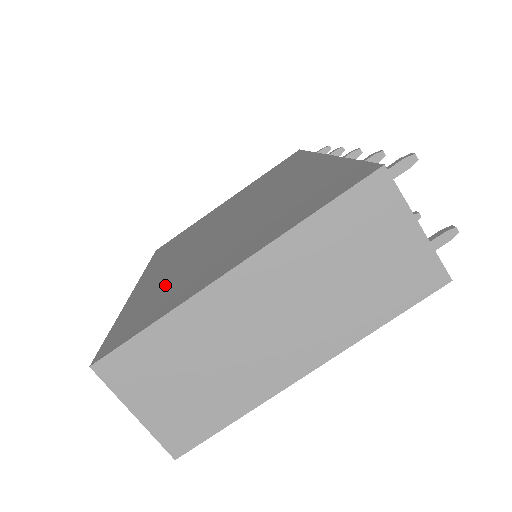
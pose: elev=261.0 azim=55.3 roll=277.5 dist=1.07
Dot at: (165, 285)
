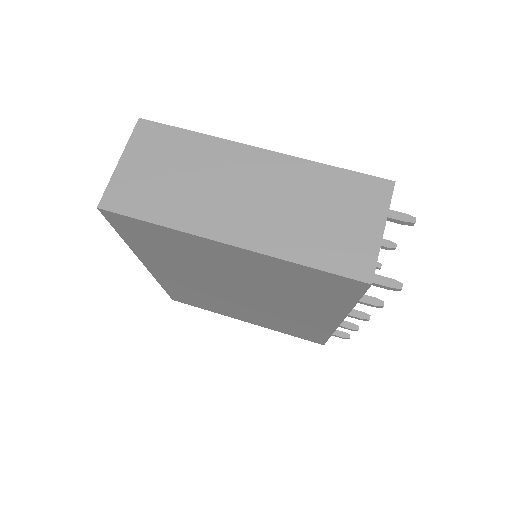
Dot at: occluded
